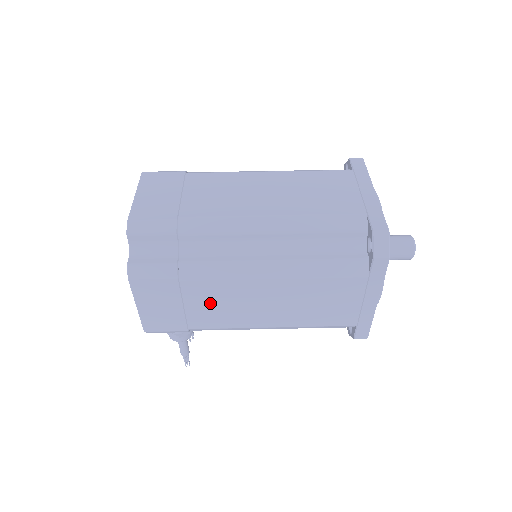
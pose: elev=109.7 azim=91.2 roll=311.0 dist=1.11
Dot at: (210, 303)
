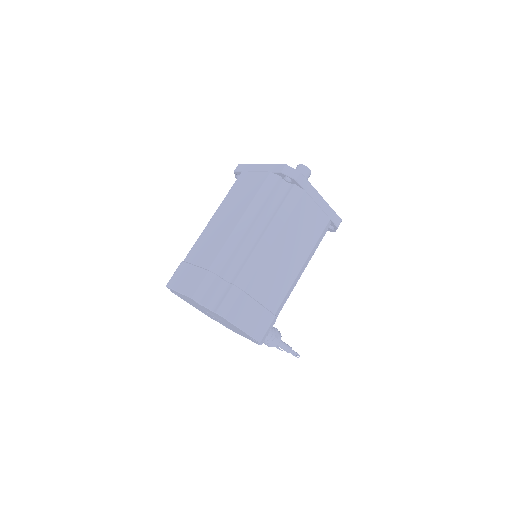
Dot at: (267, 287)
